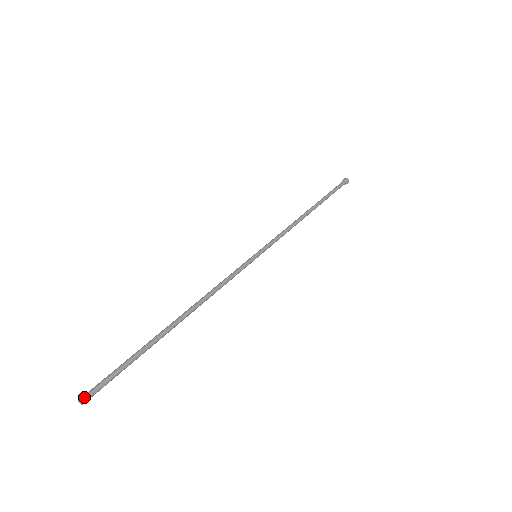
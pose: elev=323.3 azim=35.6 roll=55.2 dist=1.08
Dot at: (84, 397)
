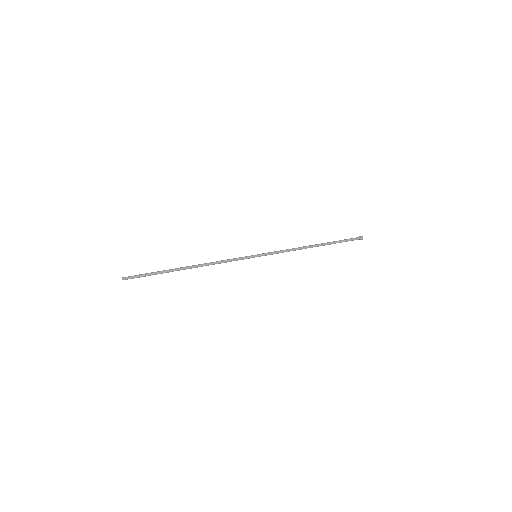
Dot at: (125, 277)
